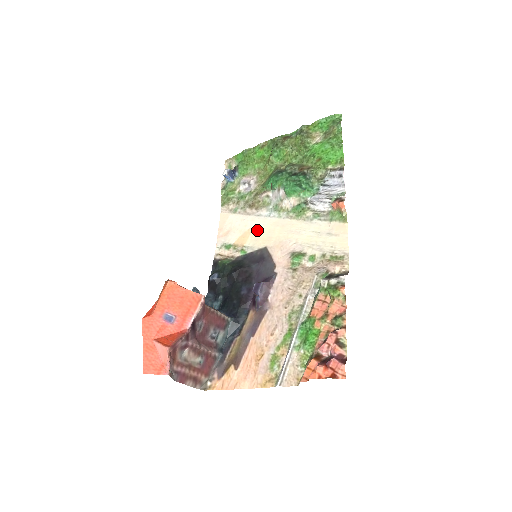
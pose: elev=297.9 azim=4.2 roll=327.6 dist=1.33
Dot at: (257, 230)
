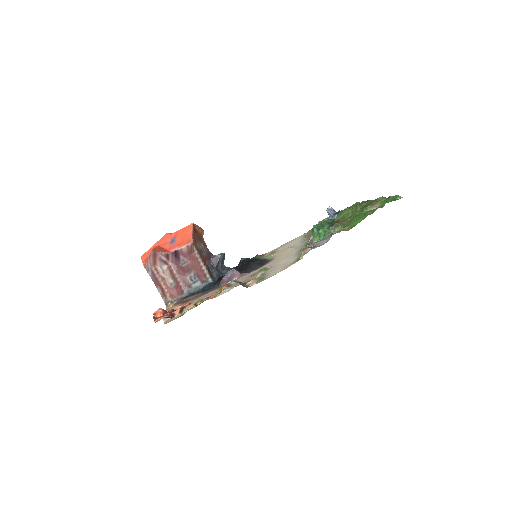
Dot at: (288, 249)
